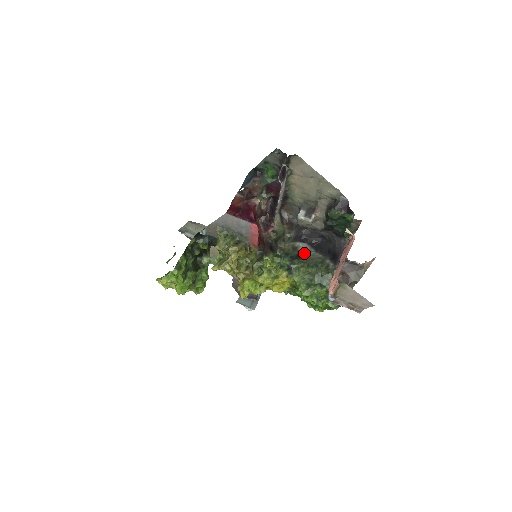
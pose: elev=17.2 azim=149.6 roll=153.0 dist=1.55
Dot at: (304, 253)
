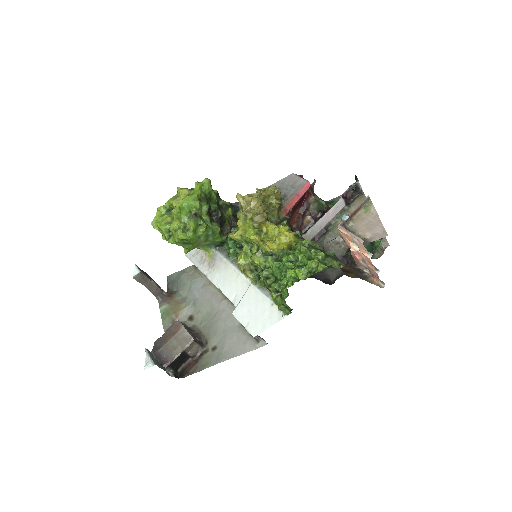
Dot at: occluded
